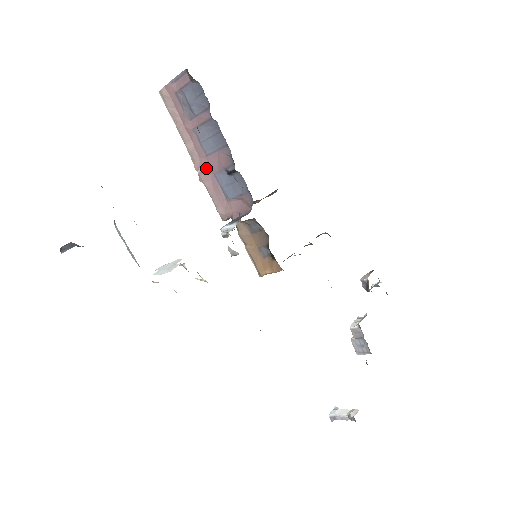
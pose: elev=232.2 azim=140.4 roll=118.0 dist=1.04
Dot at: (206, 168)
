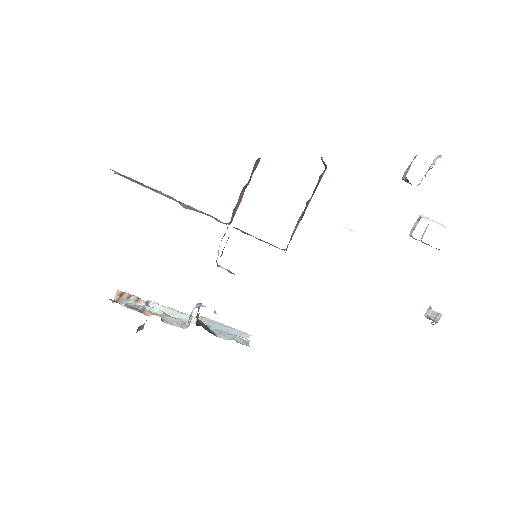
Dot at: (184, 204)
